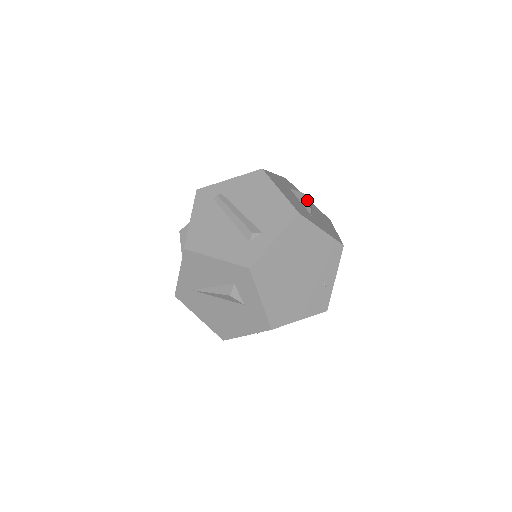
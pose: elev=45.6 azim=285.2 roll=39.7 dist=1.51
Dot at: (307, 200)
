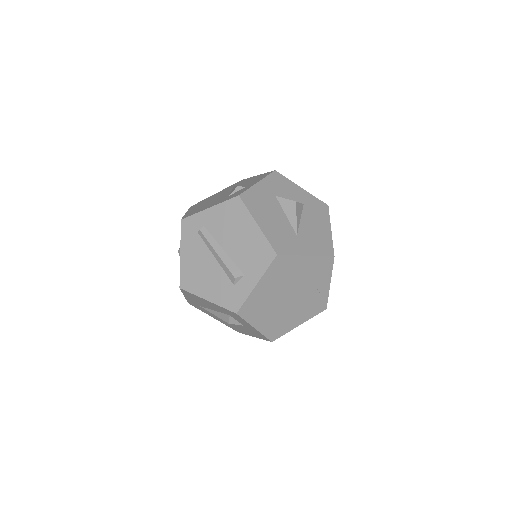
Dot at: (294, 211)
